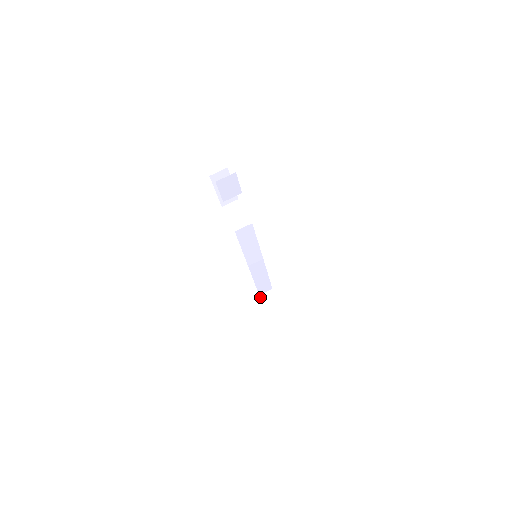
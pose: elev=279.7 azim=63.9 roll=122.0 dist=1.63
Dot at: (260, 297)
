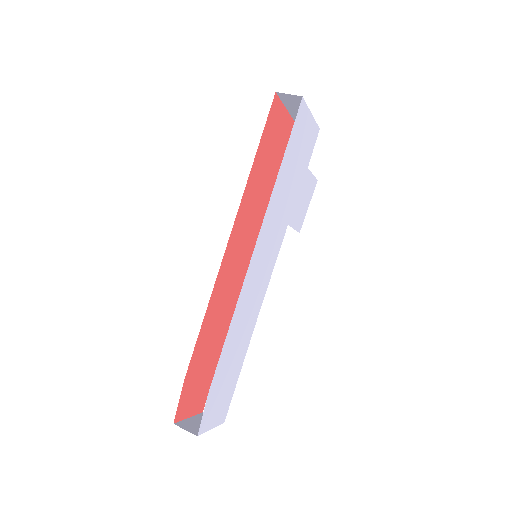
Dot at: (201, 412)
